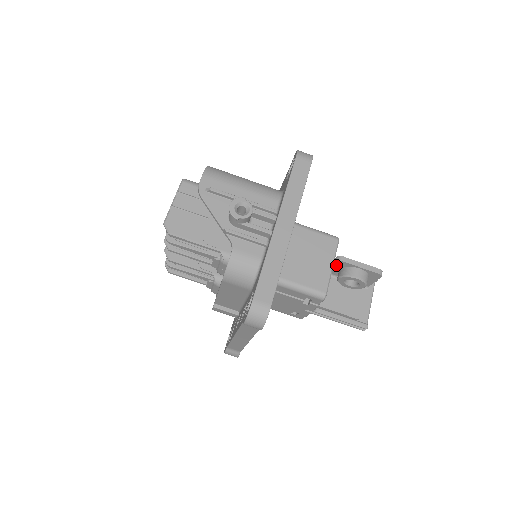
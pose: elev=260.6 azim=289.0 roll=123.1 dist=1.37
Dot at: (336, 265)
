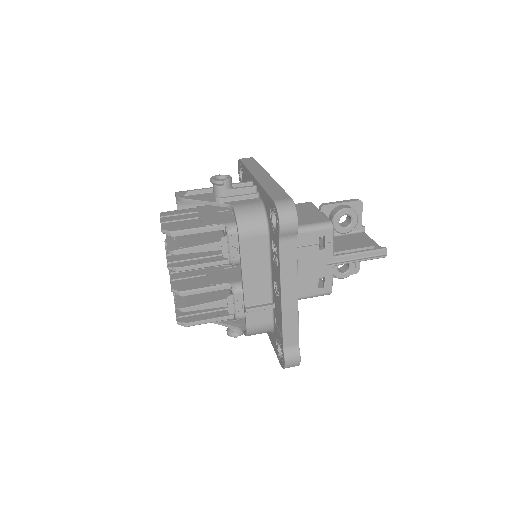
Dot at: occluded
